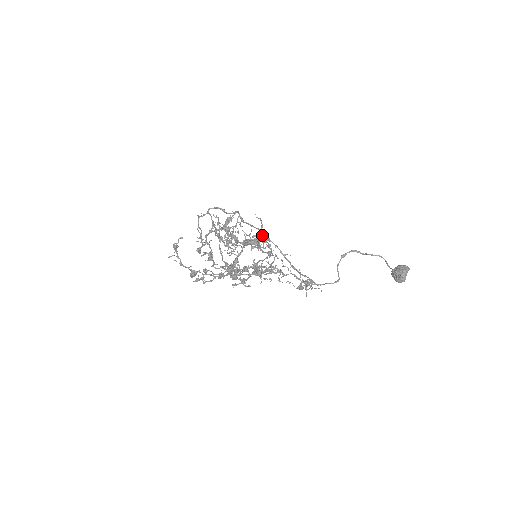
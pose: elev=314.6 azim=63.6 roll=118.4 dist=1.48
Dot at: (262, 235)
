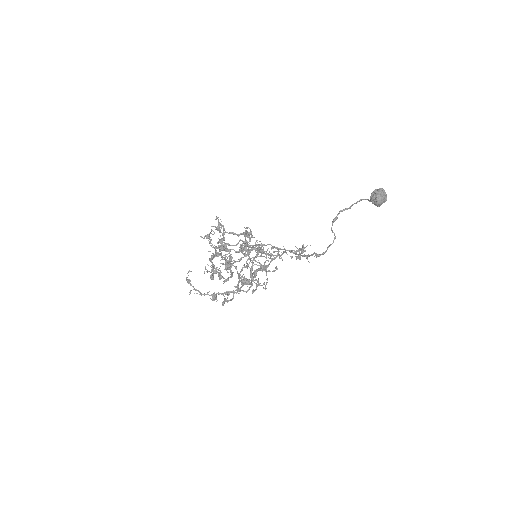
Dot at: occluded
